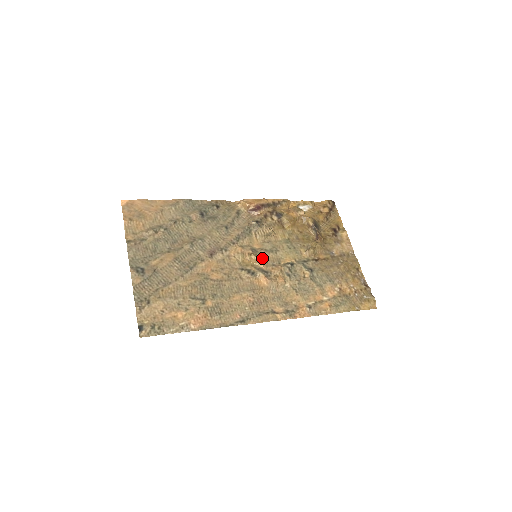
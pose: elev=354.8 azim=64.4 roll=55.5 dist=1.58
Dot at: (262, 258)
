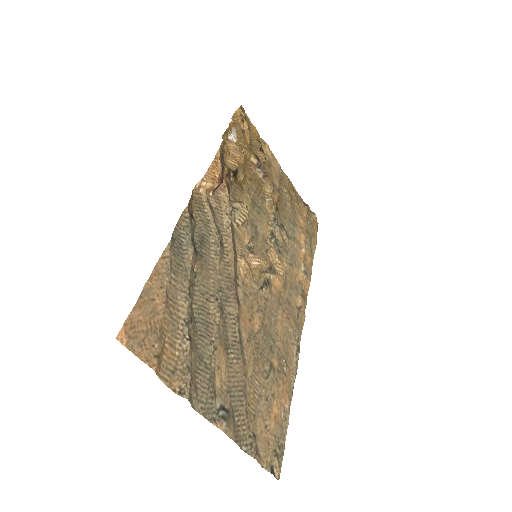
Dot at: (258, 252)
